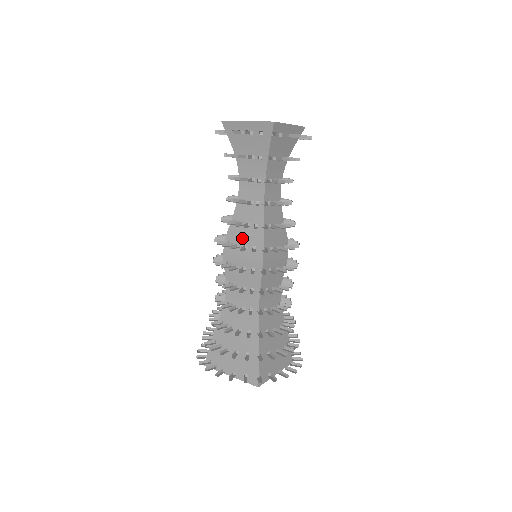
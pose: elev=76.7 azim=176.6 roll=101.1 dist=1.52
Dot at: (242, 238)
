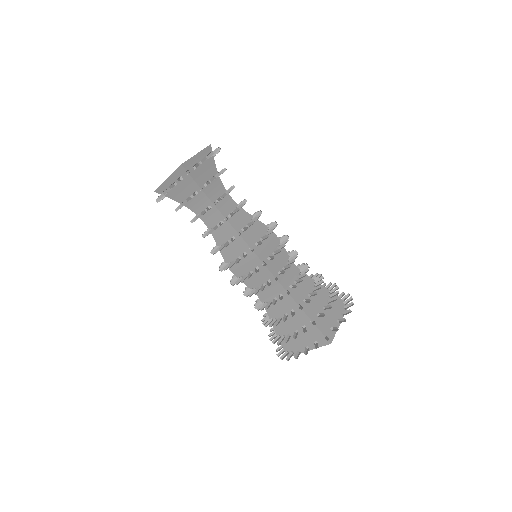
Dot at: (234, 253)
